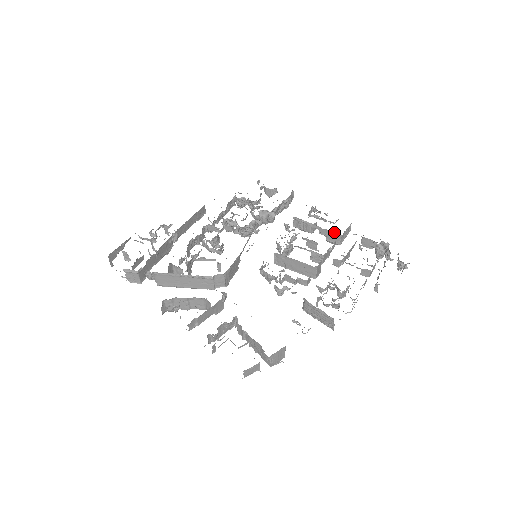
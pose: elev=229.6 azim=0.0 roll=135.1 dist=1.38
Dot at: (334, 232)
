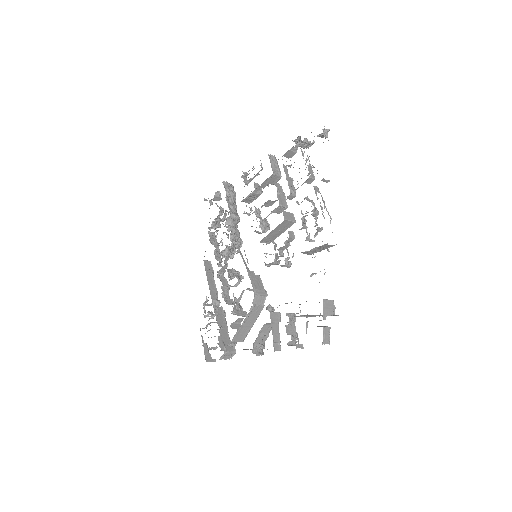
Dot at: (267, 178)
